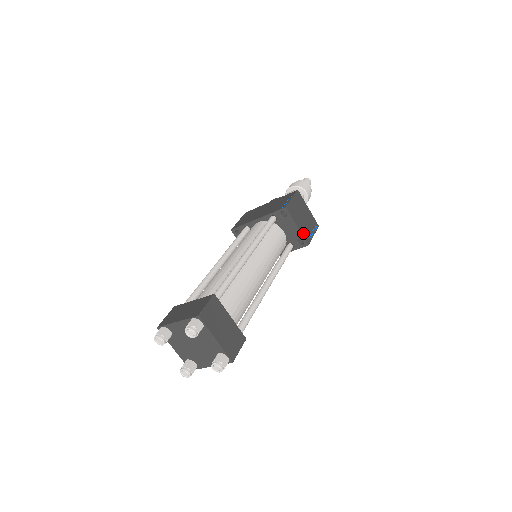
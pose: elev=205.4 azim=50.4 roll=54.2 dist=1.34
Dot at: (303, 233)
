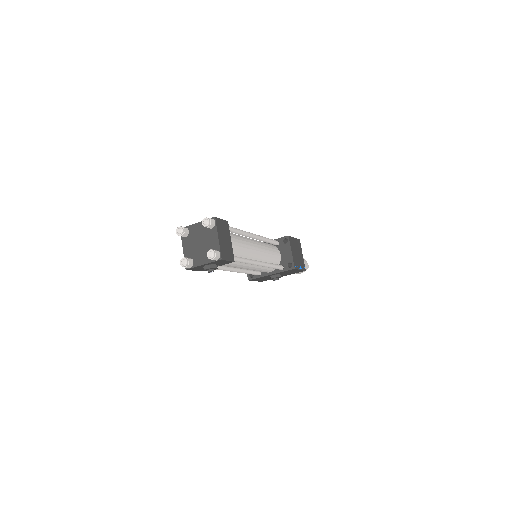
Dot at: (294, 259)
